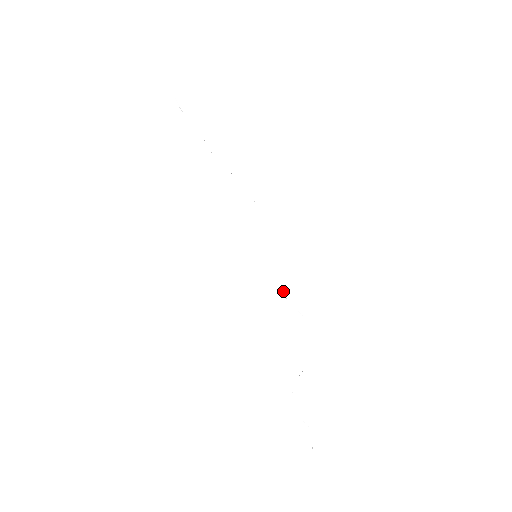
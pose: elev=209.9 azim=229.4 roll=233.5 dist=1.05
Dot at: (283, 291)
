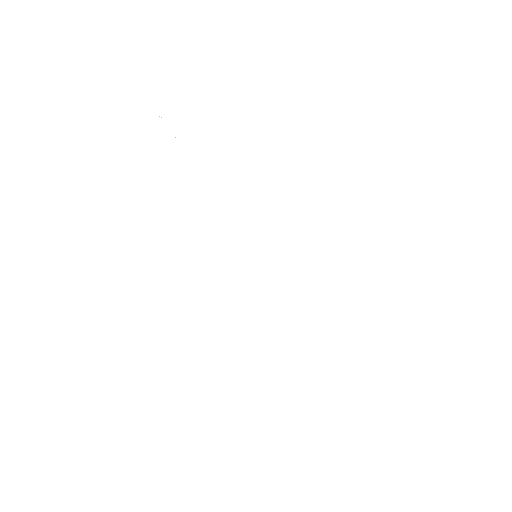
Dot at: occluded
